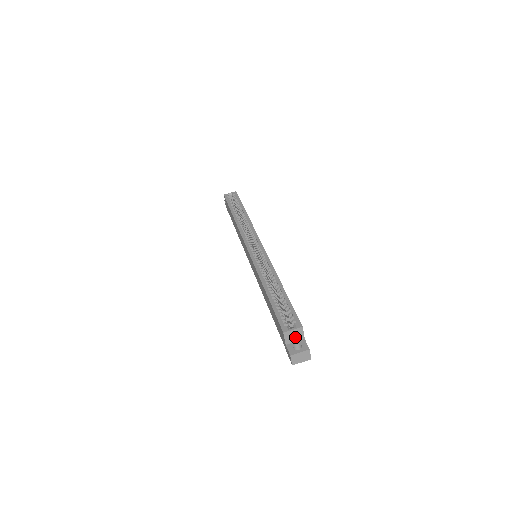
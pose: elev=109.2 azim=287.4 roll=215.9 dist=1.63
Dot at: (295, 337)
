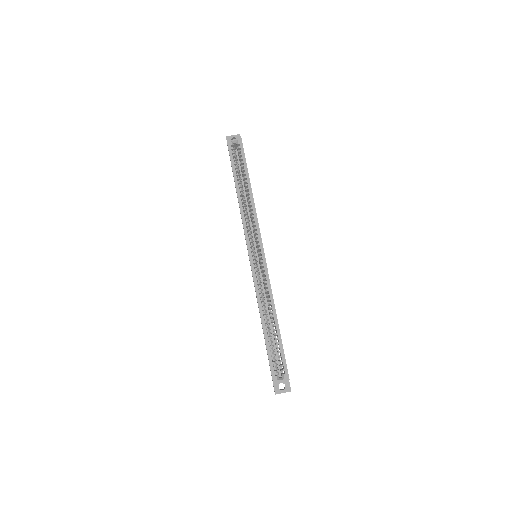
Dot at: occluded
